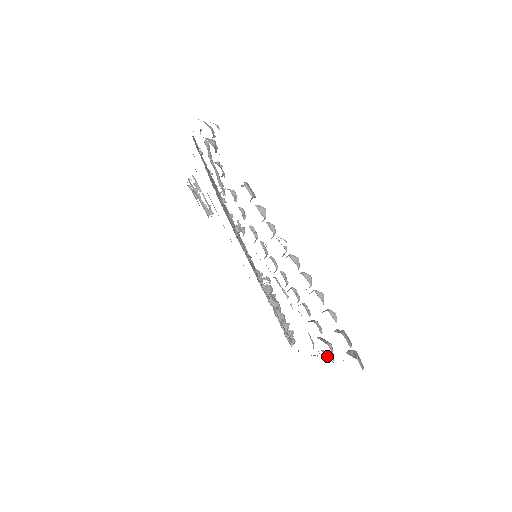
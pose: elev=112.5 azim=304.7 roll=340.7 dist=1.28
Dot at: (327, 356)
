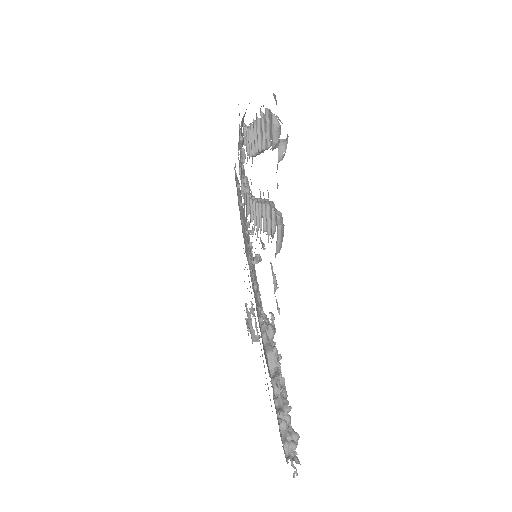
Dot at: occluded
